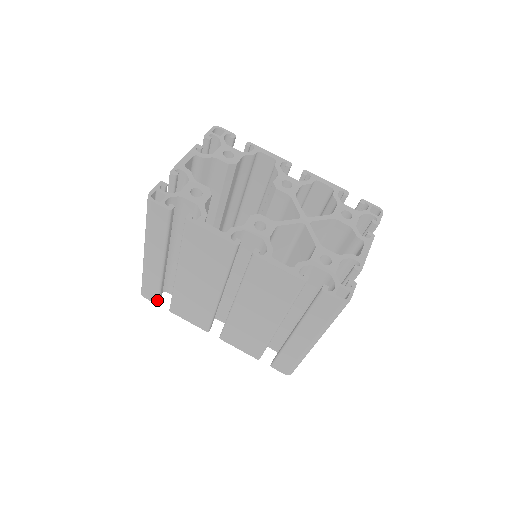
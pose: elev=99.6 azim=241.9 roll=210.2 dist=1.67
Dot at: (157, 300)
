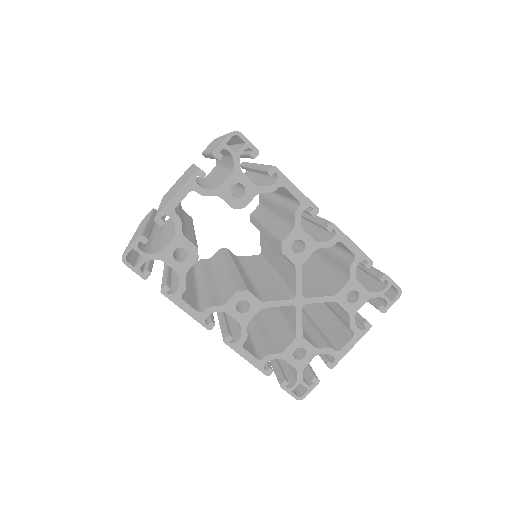
Dot at: occluded
